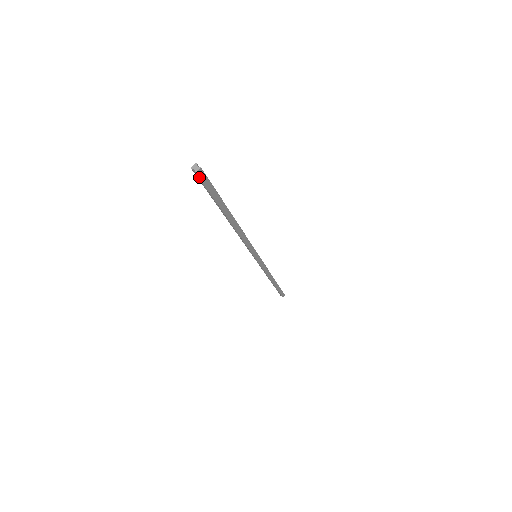
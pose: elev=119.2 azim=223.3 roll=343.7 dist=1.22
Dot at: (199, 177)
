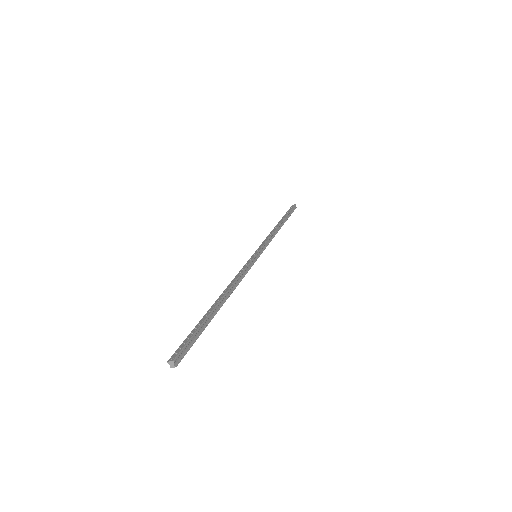
Dot at: (175, 361)
